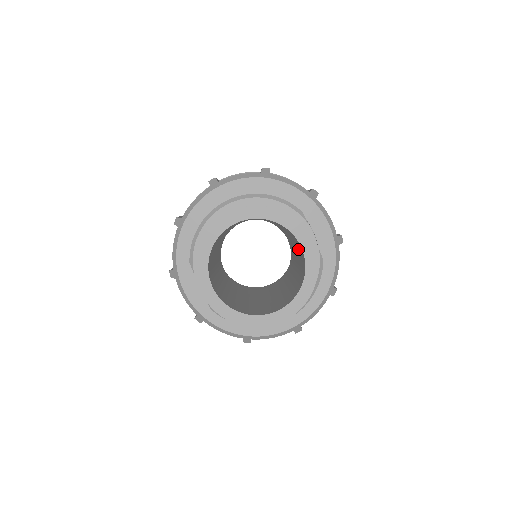
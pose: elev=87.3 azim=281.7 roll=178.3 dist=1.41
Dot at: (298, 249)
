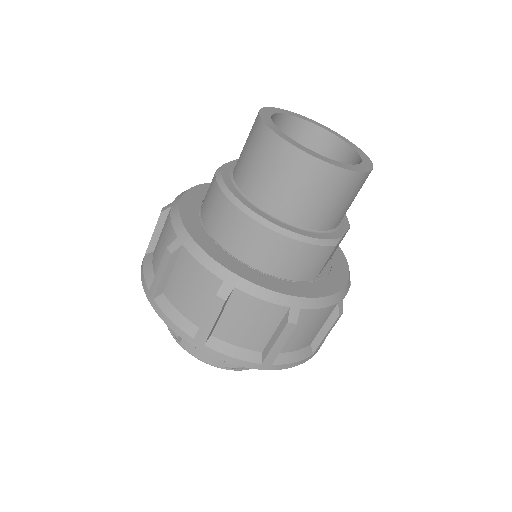
Dot at: occluded
